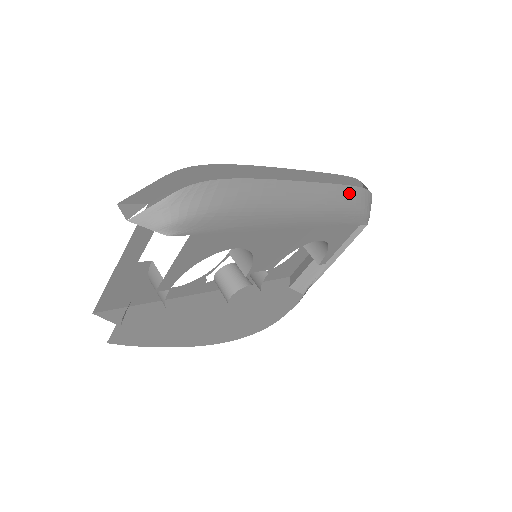
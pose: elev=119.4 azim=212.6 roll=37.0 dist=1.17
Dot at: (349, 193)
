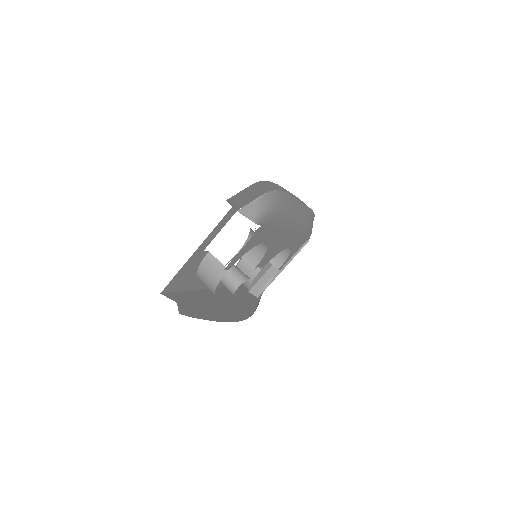
Dot at: (310, 214)
